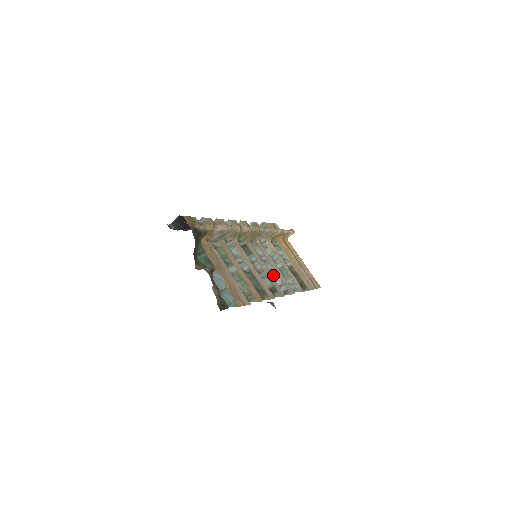
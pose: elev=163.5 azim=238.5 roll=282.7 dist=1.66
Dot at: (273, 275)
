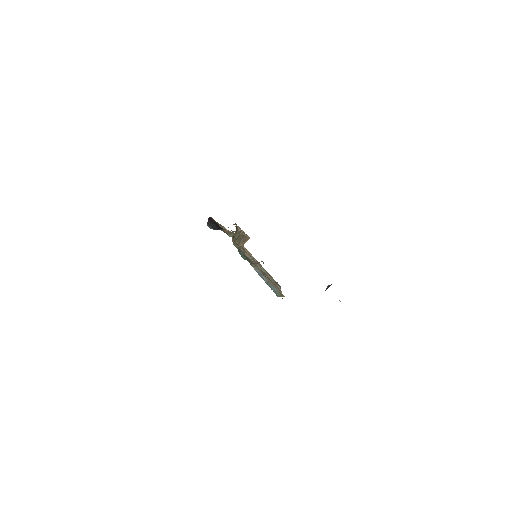
Dot at: occluded
